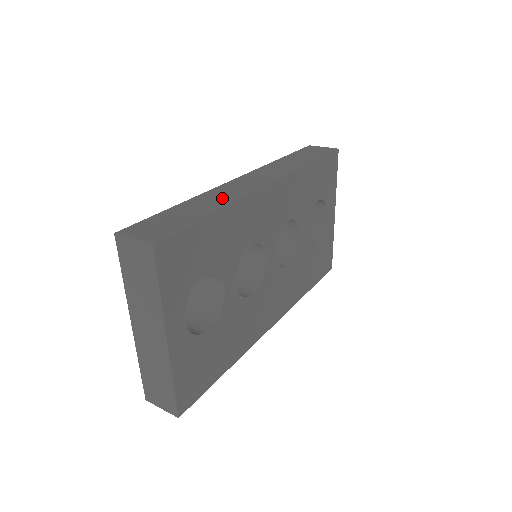
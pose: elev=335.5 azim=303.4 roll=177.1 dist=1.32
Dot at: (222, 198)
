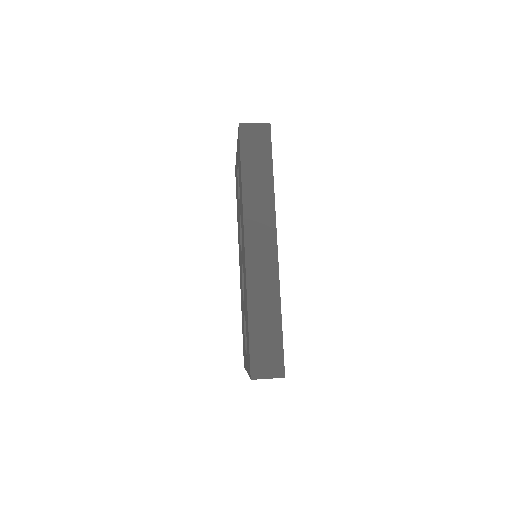
Dot at: (267, 292)
